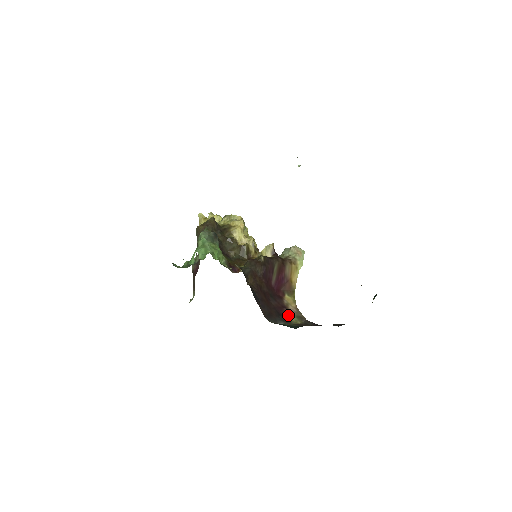
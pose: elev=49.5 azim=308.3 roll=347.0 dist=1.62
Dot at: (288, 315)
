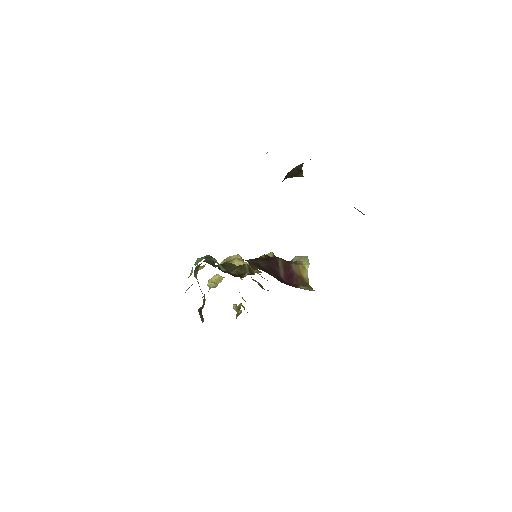
Dot at: occluded
